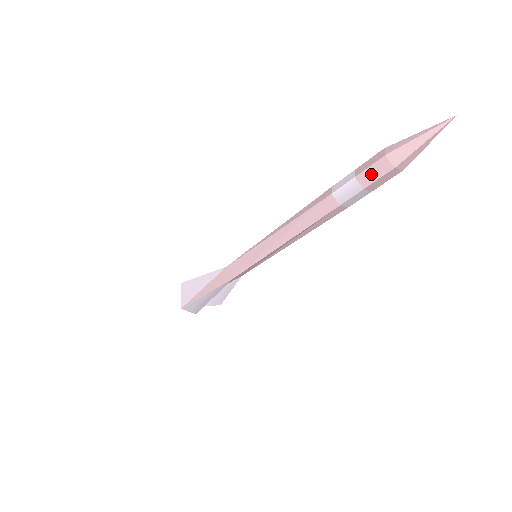
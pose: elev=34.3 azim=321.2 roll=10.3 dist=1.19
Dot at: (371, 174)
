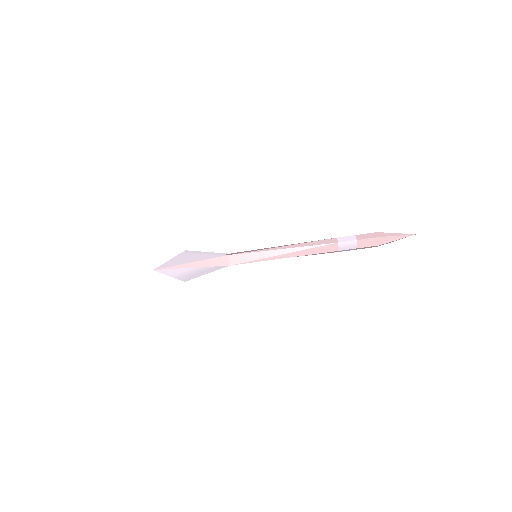
Dot at: (366, 243)
